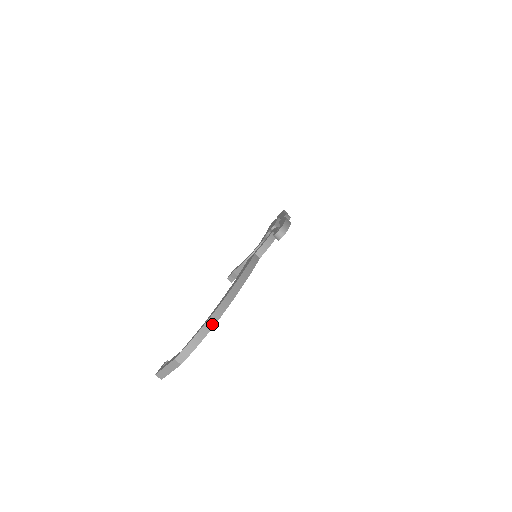
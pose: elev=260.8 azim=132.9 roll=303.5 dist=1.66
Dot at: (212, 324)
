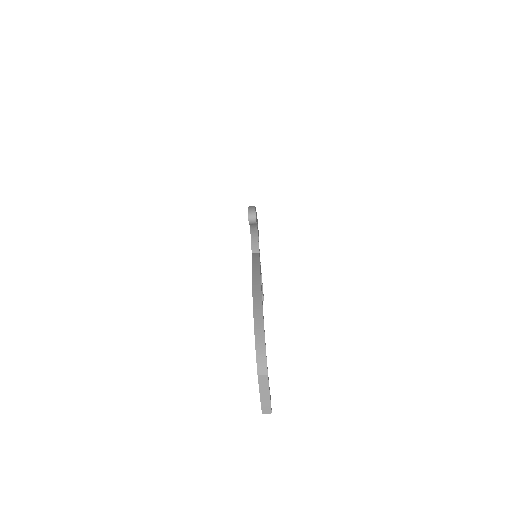
Dot at: (260, 318)
